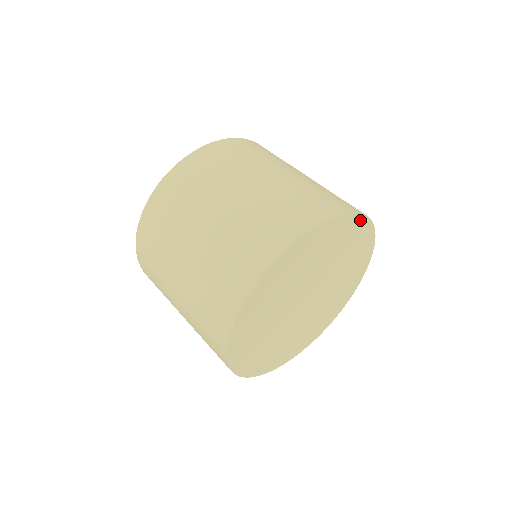
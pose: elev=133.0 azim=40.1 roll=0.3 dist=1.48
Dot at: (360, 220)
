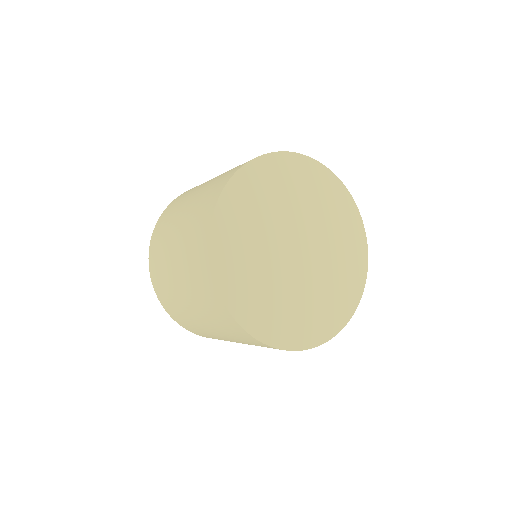
Dot at: (276, 158)
